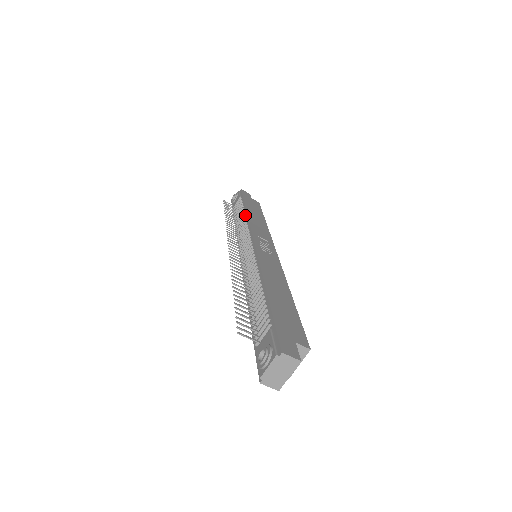
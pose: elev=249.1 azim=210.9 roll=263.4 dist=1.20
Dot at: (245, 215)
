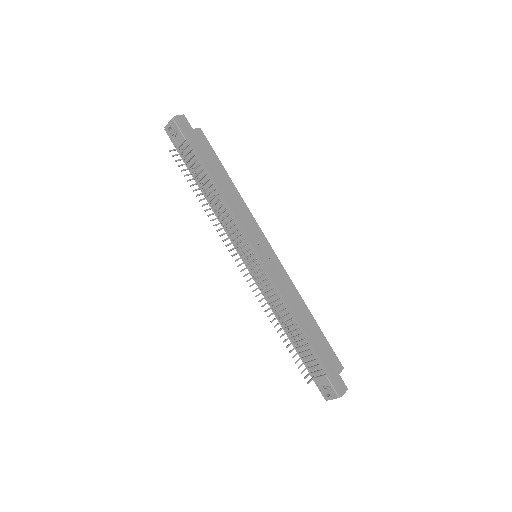
Dot at: (218, 194)
